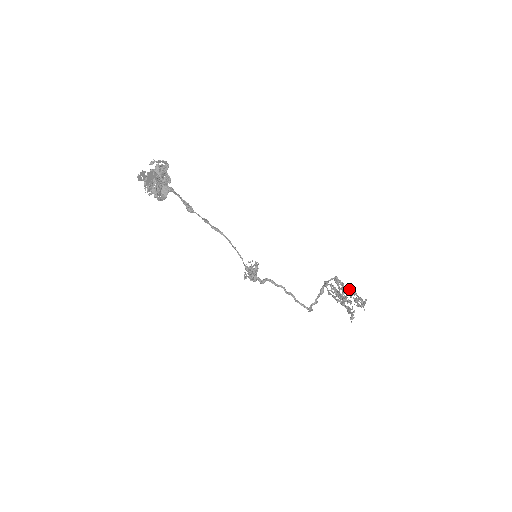
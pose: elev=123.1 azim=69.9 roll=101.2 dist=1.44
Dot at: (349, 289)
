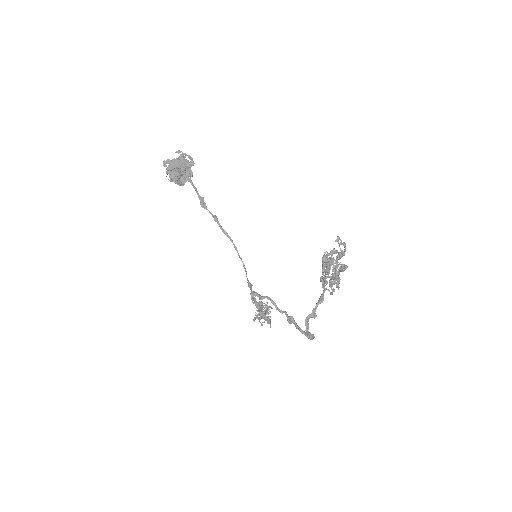
Dot at: (334, 250)
